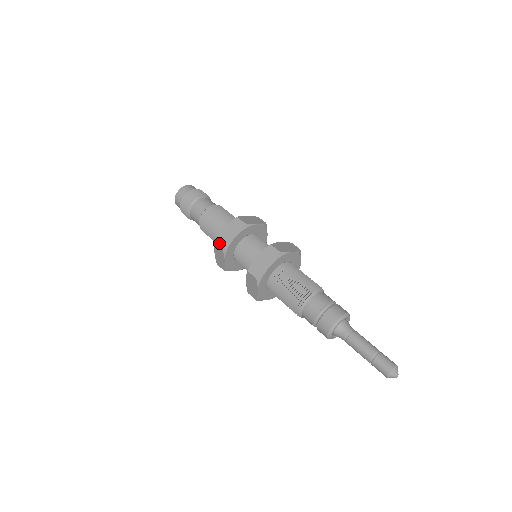
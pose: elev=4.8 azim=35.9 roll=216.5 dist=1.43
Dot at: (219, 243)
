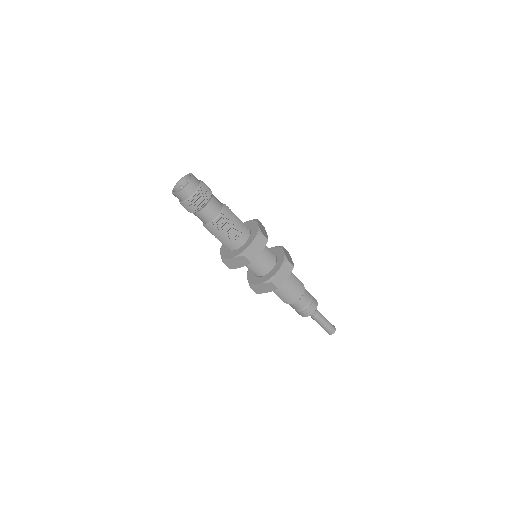
Dot at: (248, 257)
